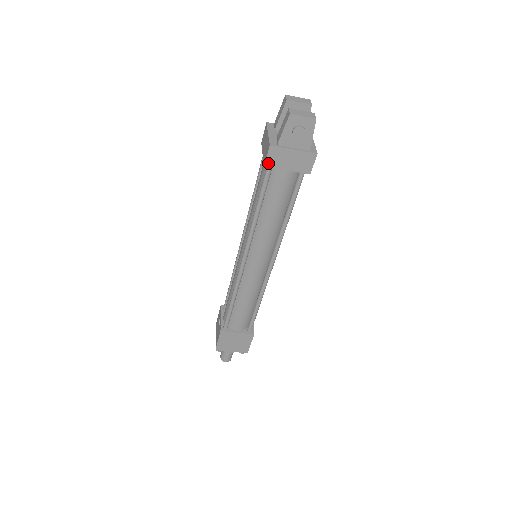
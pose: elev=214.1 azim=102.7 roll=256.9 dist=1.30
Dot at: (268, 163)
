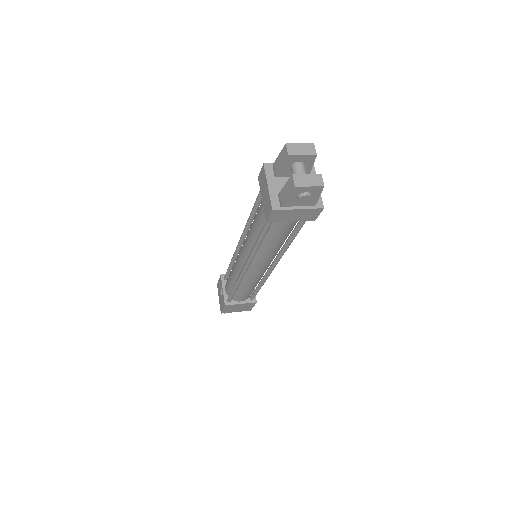
Dot at: (270, 220)
